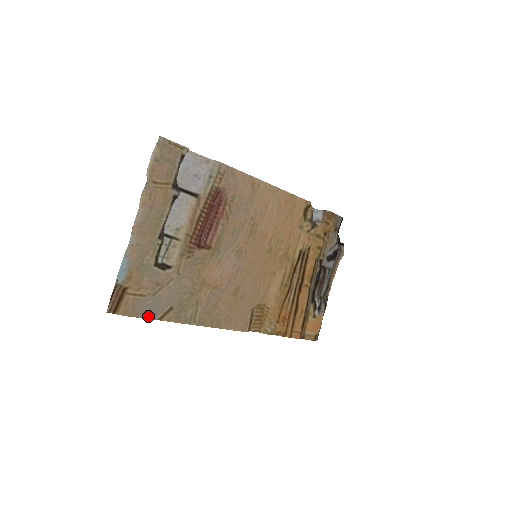
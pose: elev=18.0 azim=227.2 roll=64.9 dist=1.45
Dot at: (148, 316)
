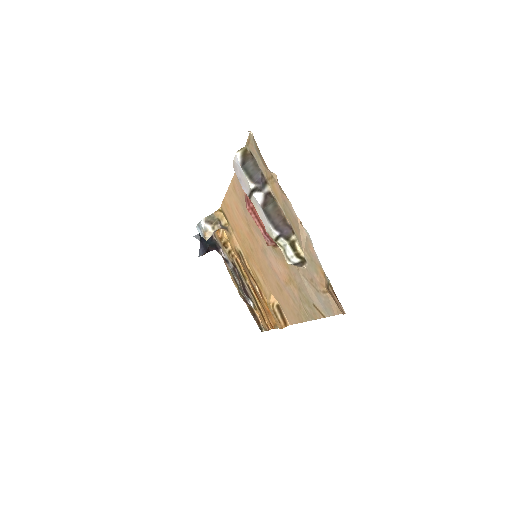
Dot at: (329, 314)
